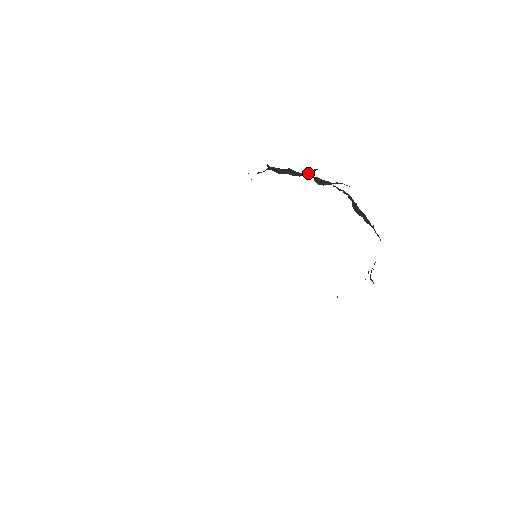
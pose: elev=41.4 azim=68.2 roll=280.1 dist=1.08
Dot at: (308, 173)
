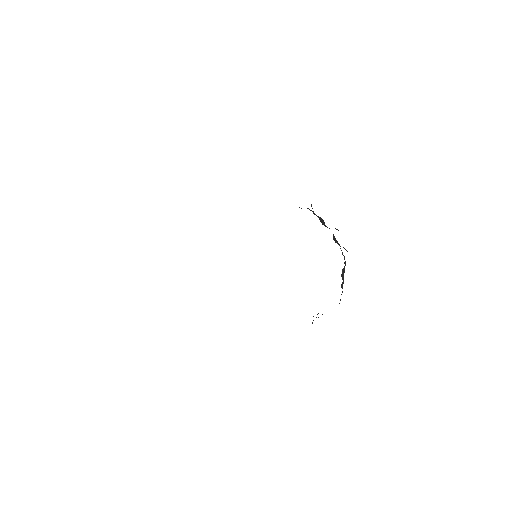
Dot at: occluded
